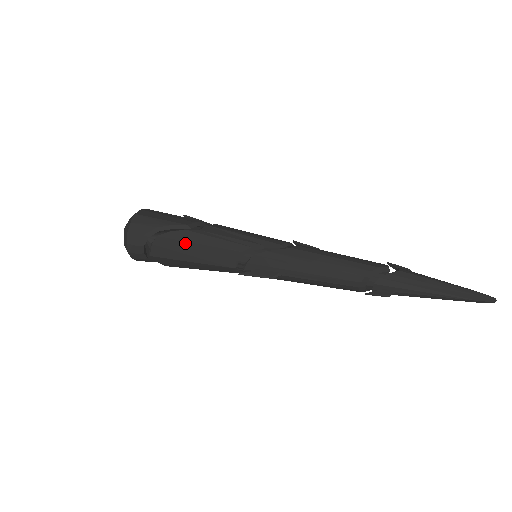
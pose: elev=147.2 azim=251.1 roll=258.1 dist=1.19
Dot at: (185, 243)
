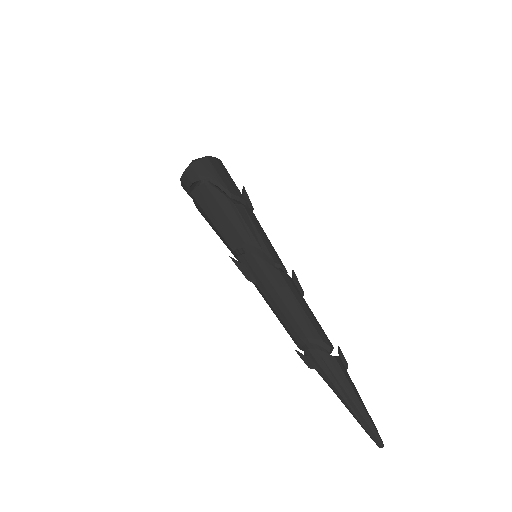
Dot at: (217, 204)
